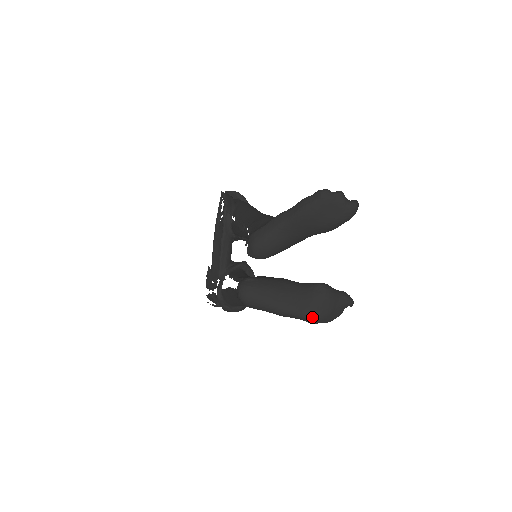
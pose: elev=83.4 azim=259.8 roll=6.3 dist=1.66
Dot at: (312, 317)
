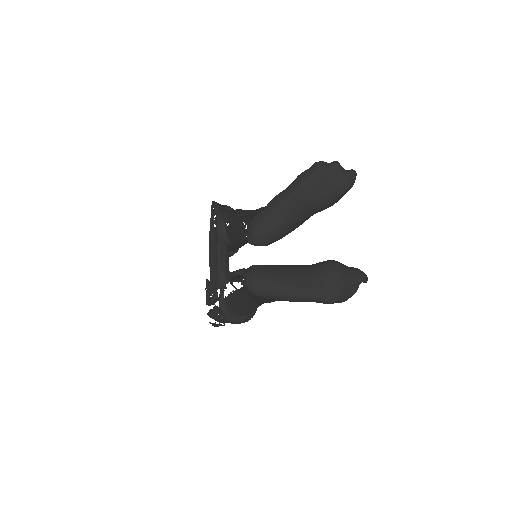
Dot at: (327, 296)
